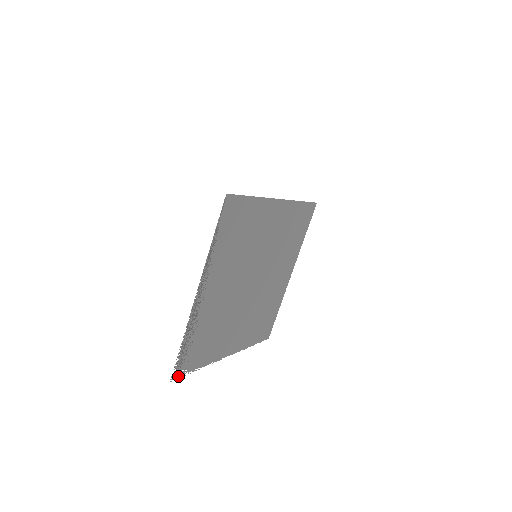
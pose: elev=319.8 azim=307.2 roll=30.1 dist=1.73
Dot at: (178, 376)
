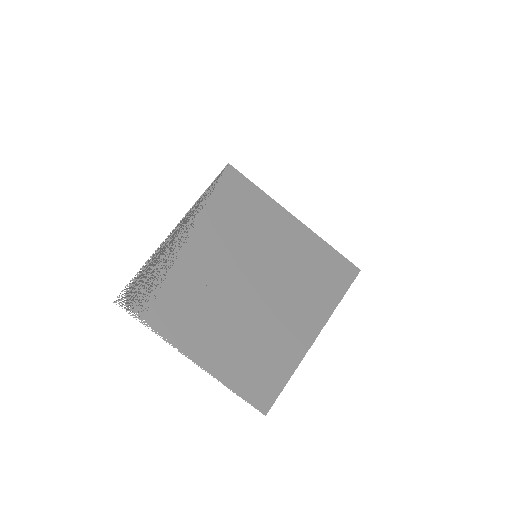
Dot at: (124, 307)
